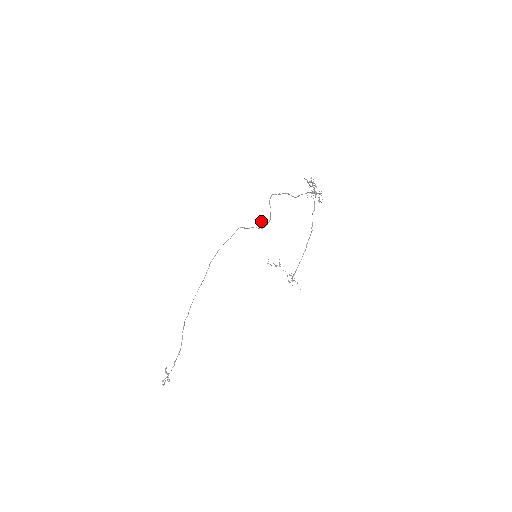
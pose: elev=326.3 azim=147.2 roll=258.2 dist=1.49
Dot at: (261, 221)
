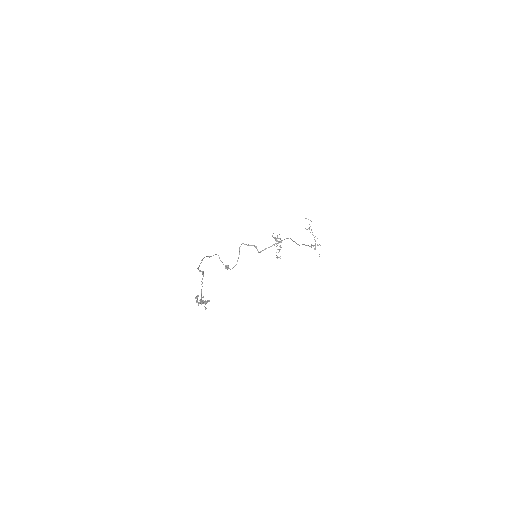
Dot at: occluded
